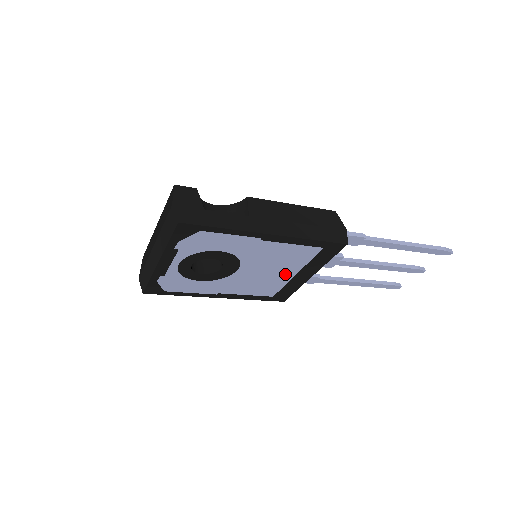
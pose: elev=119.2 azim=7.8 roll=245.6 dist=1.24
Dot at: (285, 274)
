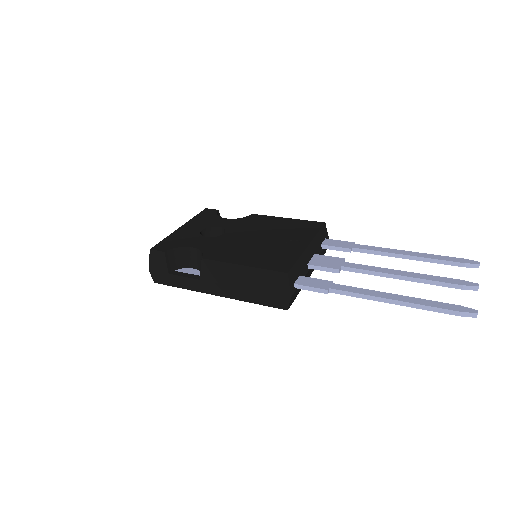
Dot at: occluded
